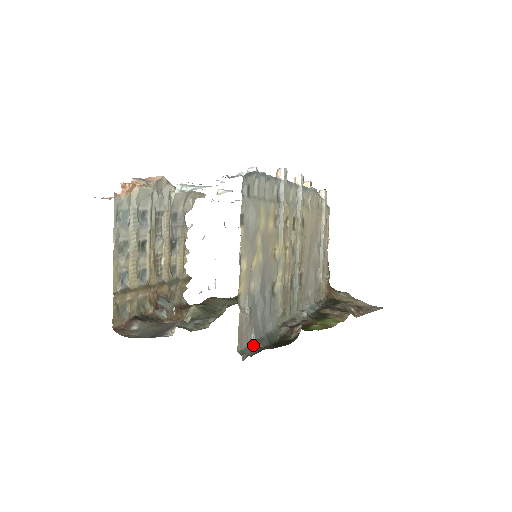
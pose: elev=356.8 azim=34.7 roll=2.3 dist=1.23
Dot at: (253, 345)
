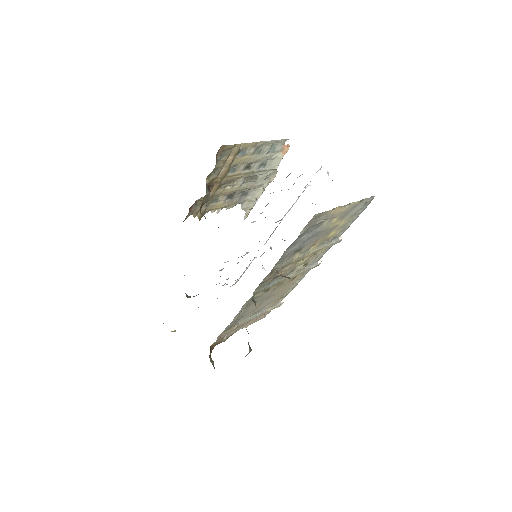
Dot at: occluded
